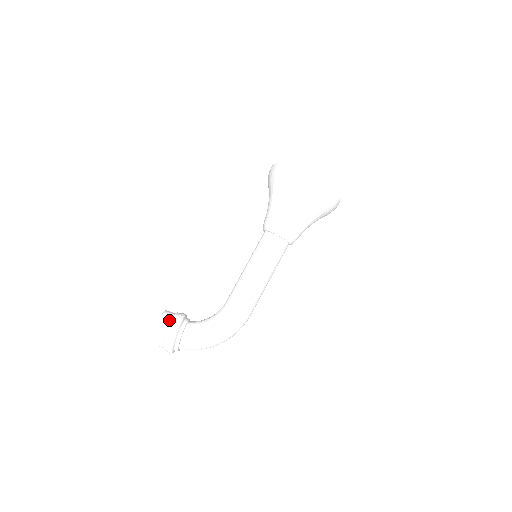
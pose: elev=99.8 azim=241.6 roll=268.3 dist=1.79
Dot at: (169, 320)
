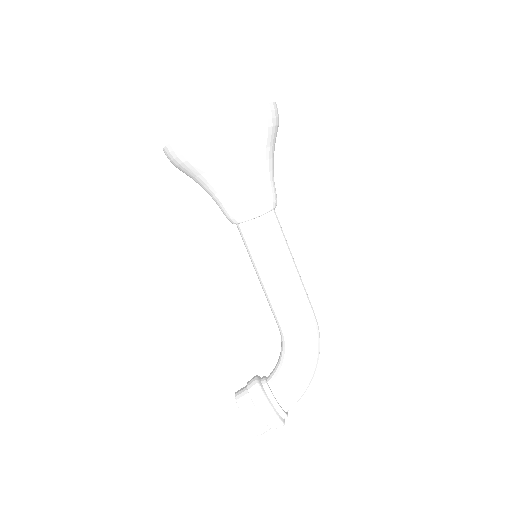
Dot at: (252, 407)
